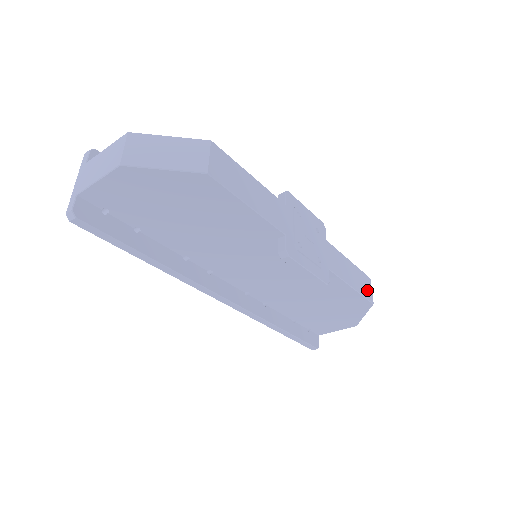
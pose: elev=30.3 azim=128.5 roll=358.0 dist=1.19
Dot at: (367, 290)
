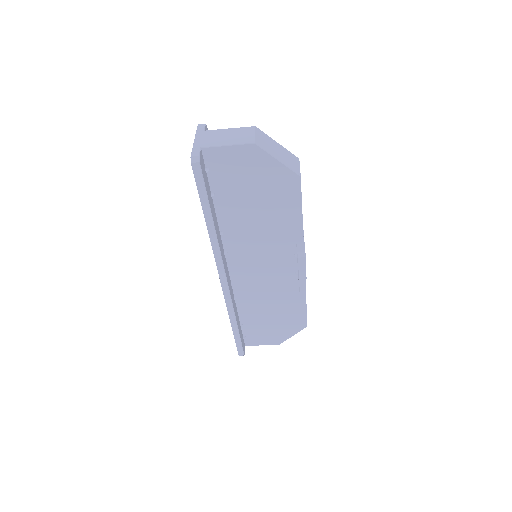
Dot at: occluded
